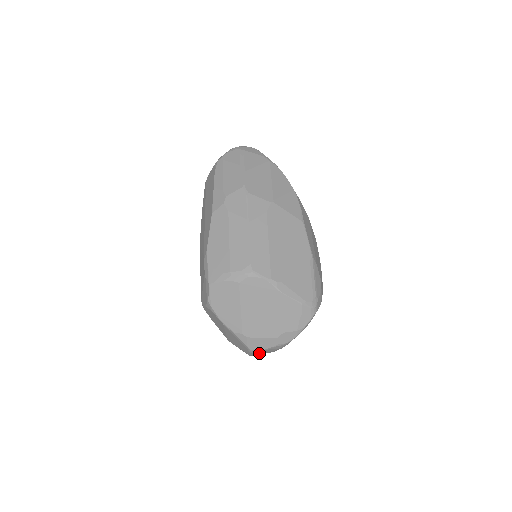
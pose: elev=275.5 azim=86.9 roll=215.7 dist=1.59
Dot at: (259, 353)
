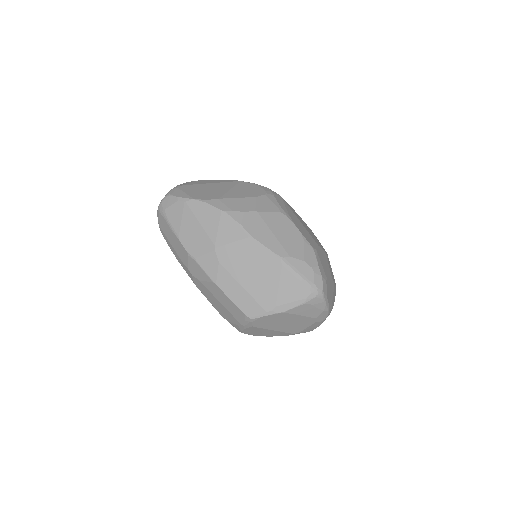
Dot at: occluded
